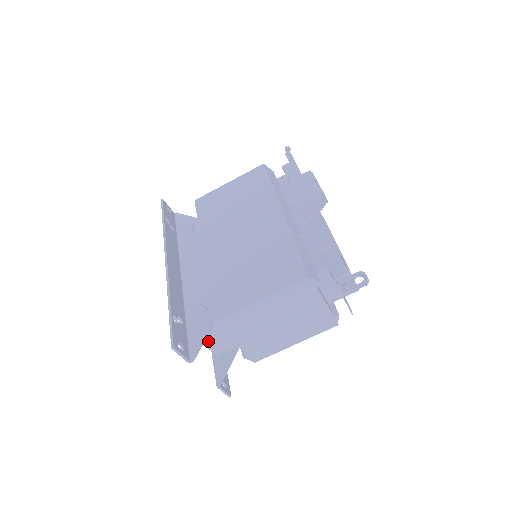
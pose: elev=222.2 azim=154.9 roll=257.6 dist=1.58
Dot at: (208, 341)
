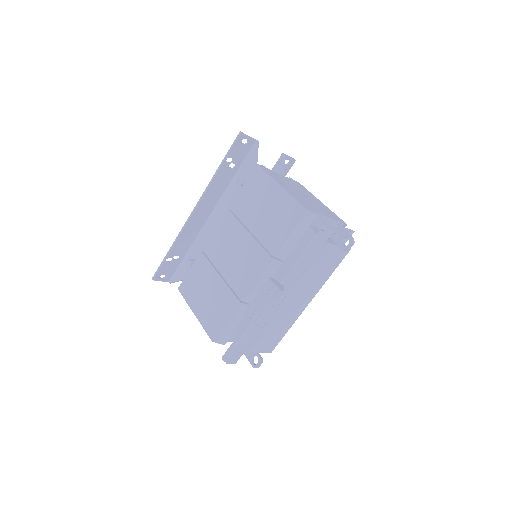
Dot at: occluded
